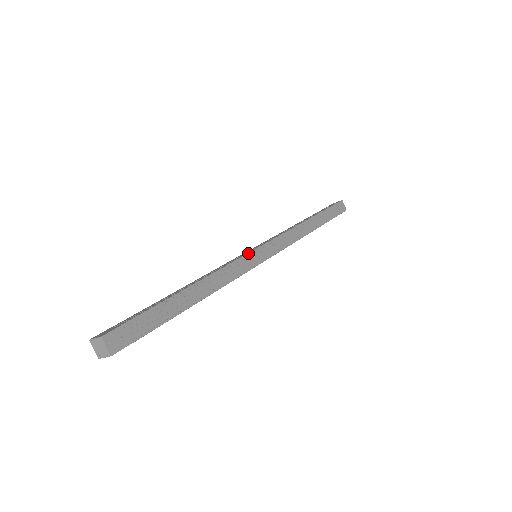
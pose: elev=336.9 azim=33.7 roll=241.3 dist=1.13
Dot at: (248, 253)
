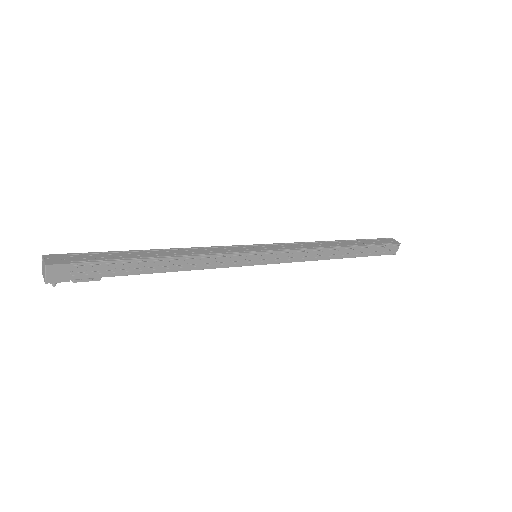
Dot at: (237, 245)
